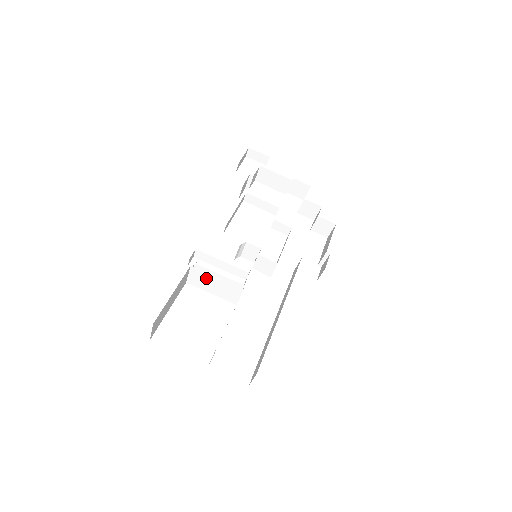
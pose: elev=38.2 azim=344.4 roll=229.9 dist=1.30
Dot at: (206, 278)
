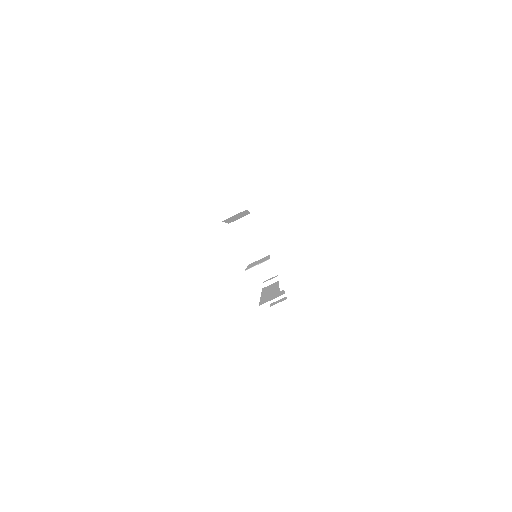
Dot at: (250, 230)
